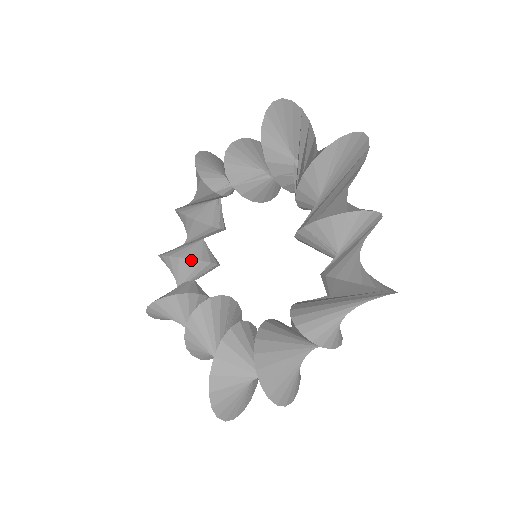
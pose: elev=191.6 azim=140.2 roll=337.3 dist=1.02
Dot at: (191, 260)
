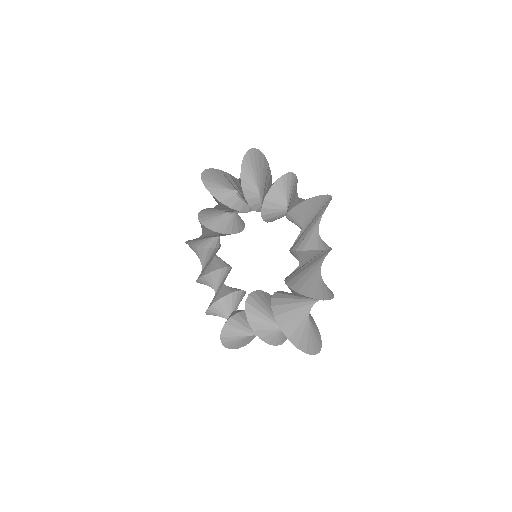
Dot at: (225, 296)
